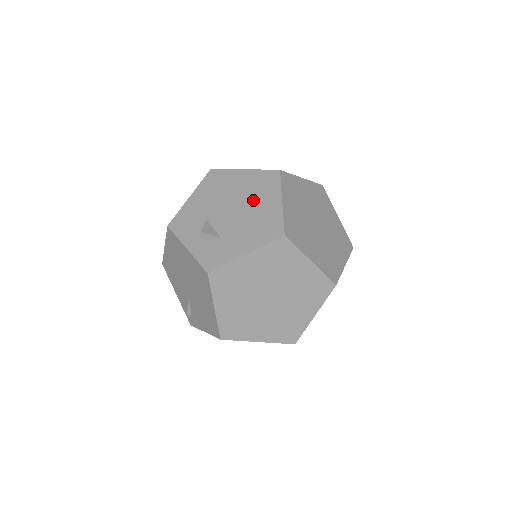
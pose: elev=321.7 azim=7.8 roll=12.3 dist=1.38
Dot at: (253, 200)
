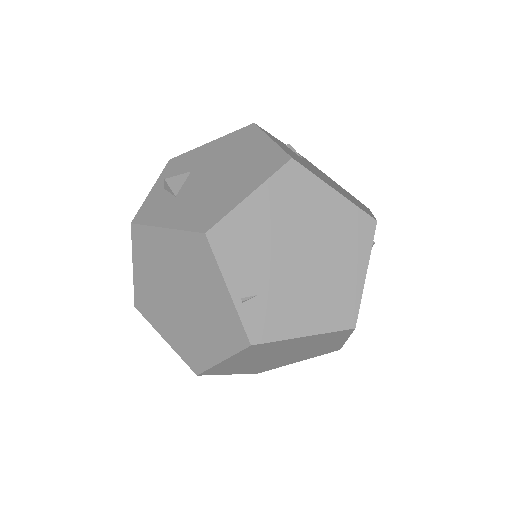
Dot at: (235, 176)
